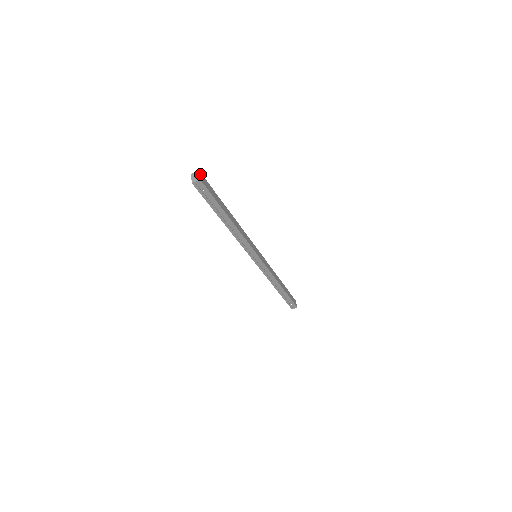
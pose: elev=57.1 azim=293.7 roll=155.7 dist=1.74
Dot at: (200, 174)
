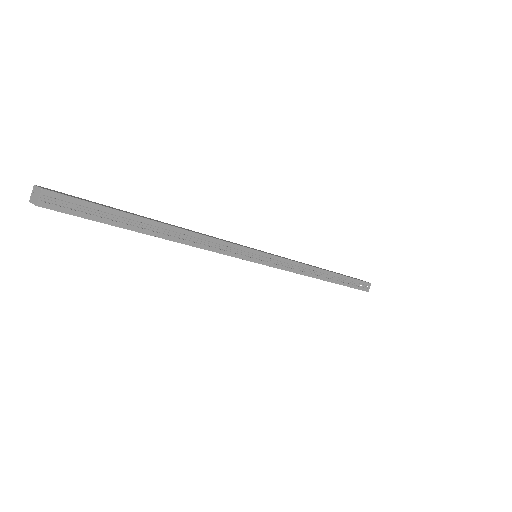
Dot at: occluded
